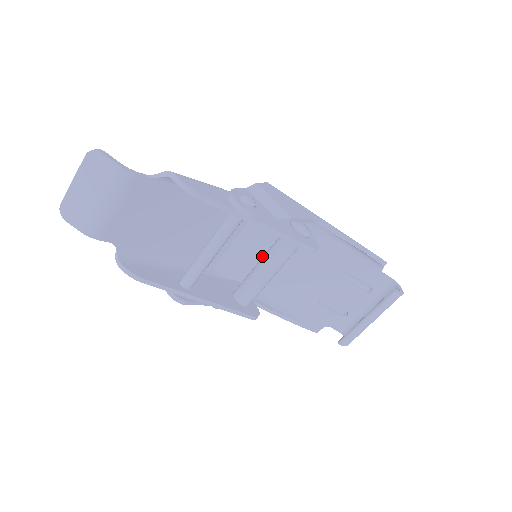
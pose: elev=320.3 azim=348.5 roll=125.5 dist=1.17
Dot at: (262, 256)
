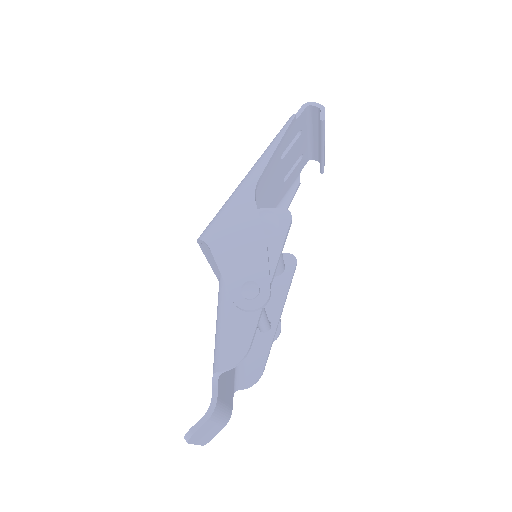
Dot at: occluded
